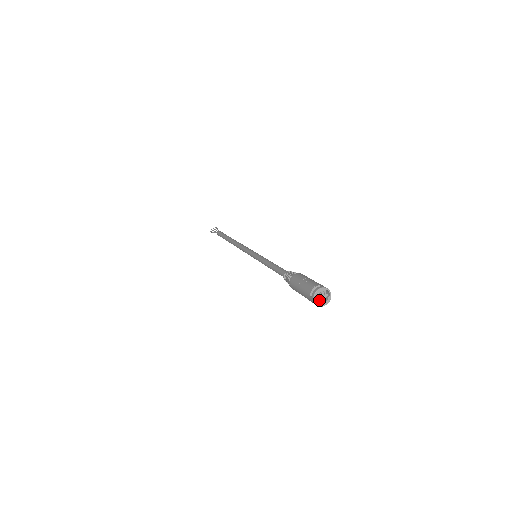
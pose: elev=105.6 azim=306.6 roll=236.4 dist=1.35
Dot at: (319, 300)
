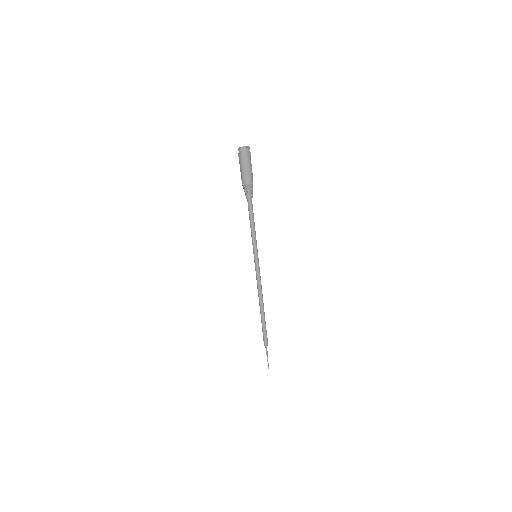
Dot at: (248, 153)
